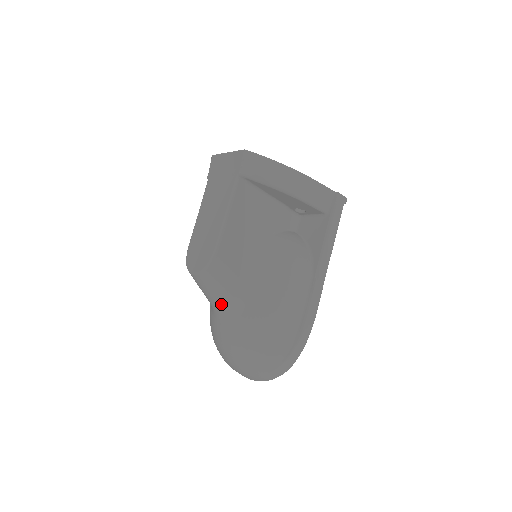
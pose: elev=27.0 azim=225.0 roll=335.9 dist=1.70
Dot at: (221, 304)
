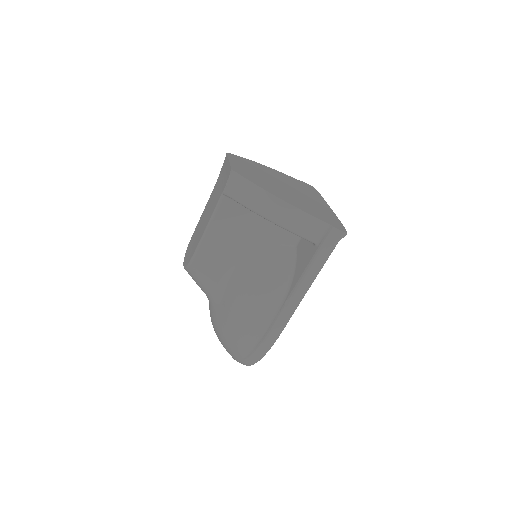
Dot at: occluded
